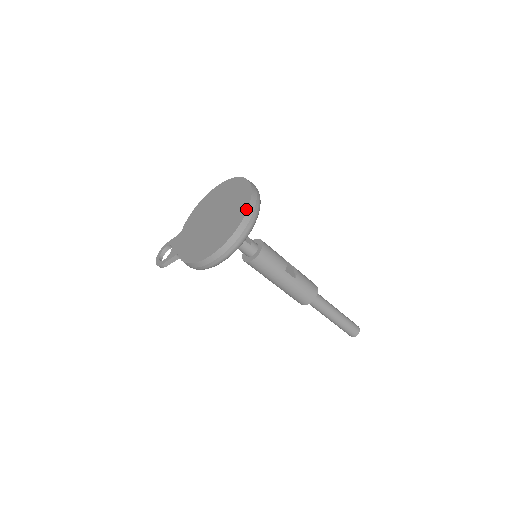
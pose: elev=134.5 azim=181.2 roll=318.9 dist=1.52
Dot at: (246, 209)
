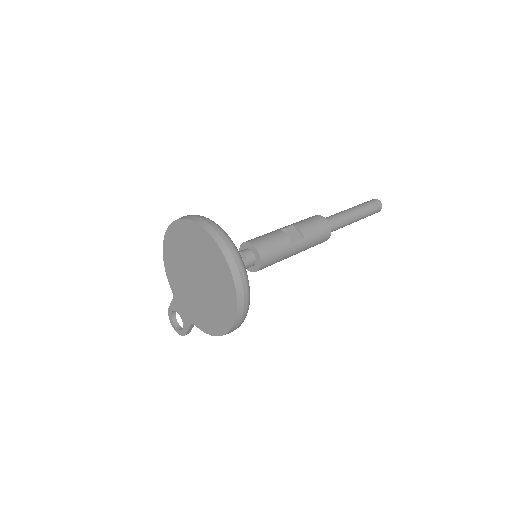
Dot at: (228, 268)
